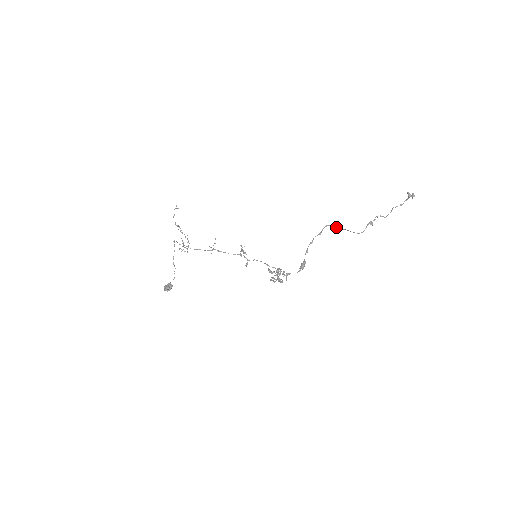
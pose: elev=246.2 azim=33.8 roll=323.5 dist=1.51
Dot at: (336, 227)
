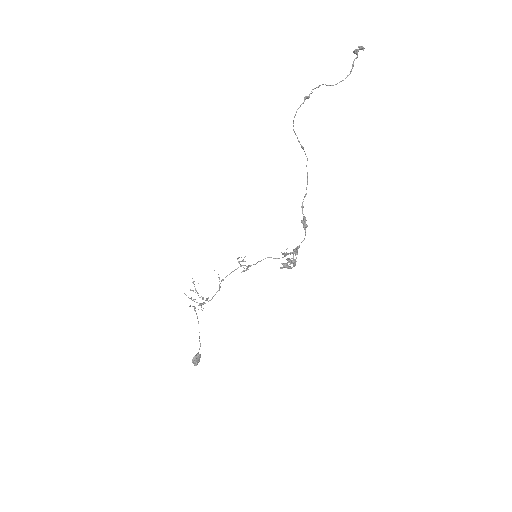
Dot at: occluded
